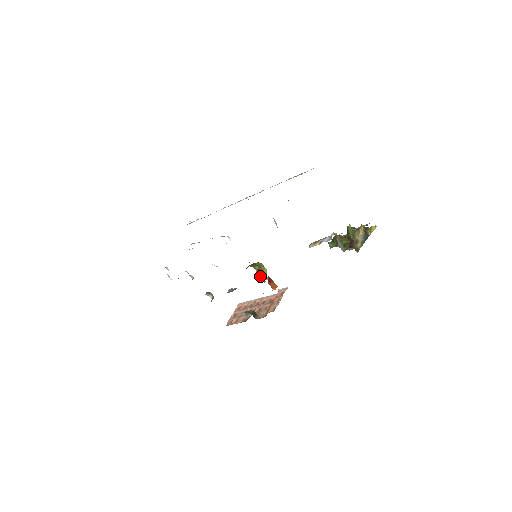
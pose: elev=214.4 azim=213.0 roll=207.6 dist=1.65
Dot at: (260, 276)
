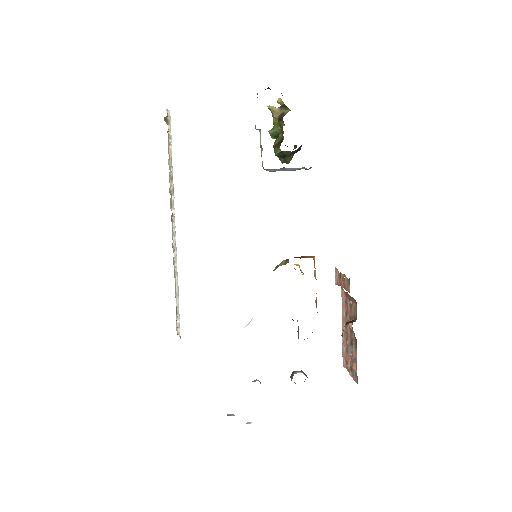
Dot at: (285, 264)
